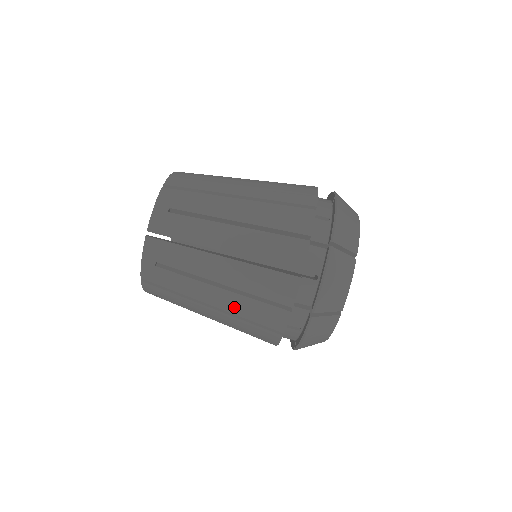
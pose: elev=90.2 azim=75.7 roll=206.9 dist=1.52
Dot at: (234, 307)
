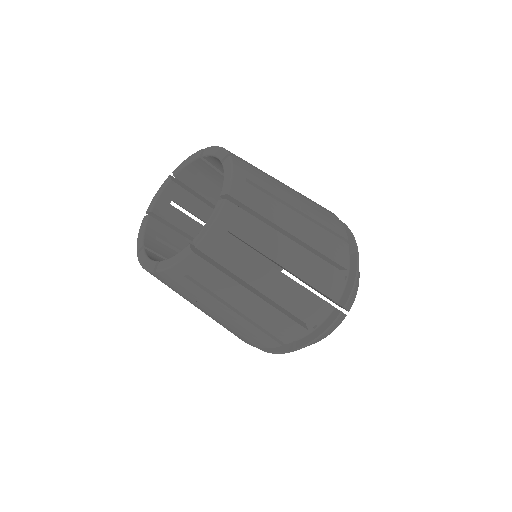
Dot at: occluded
